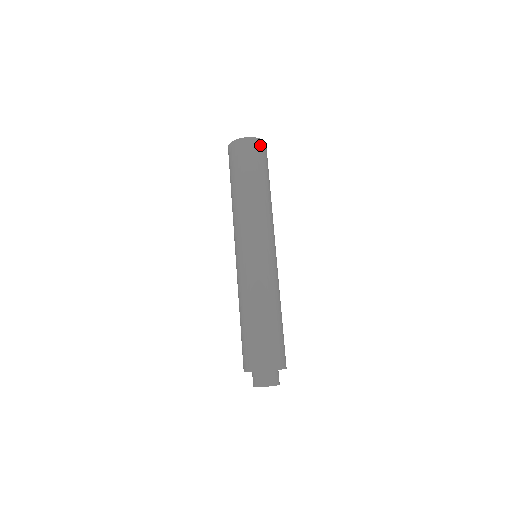
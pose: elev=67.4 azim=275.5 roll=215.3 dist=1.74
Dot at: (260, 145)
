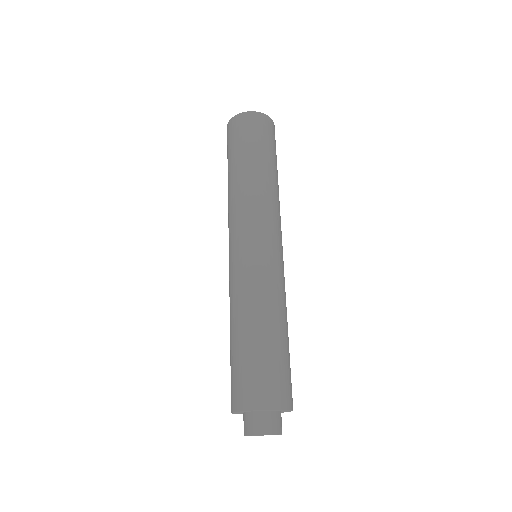
Dot at: (257, 119)
